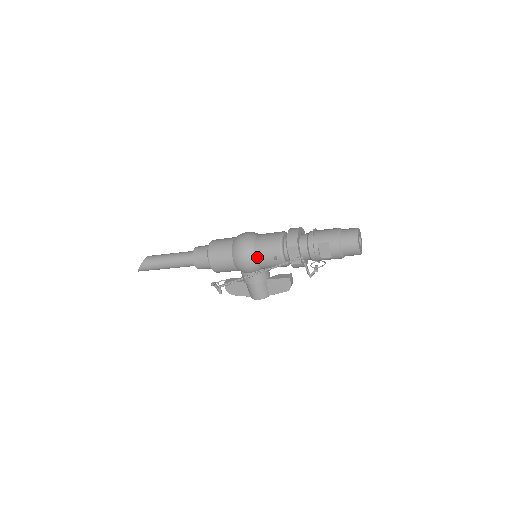
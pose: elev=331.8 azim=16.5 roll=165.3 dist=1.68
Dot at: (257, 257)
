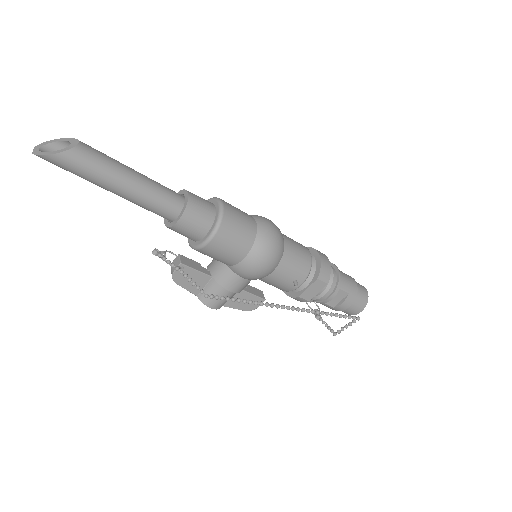
Dot at: (277, 269)
